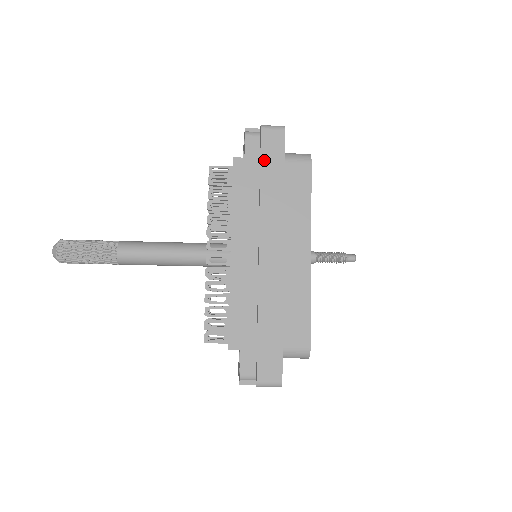
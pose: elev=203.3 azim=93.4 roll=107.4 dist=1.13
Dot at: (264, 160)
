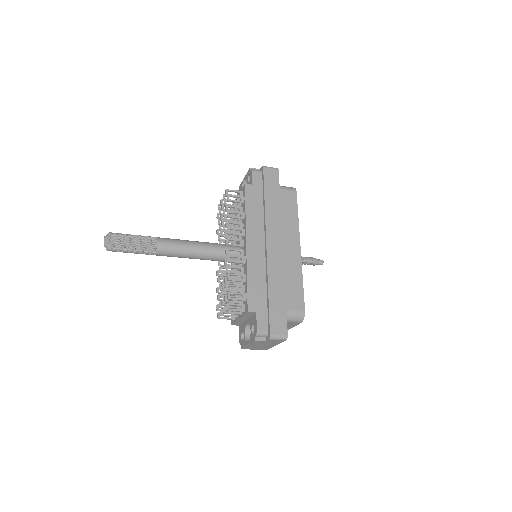
Dot at: (266, 187)
